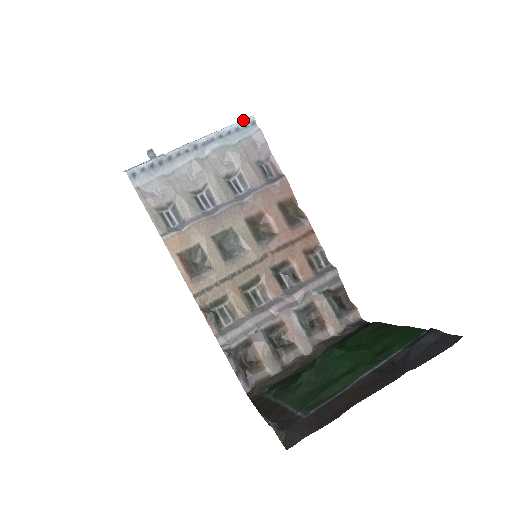
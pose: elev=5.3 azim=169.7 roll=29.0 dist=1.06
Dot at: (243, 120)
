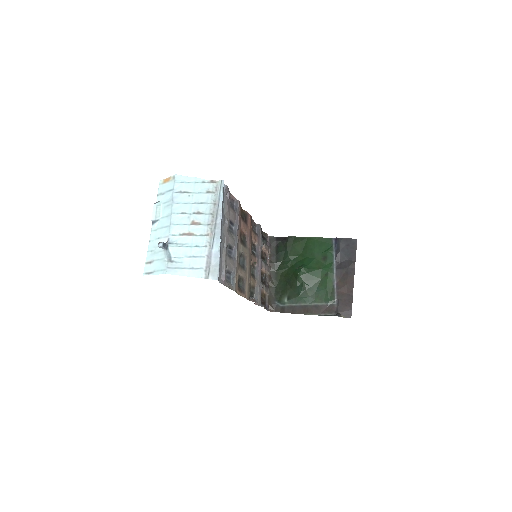
Dot at: (222, 189)
